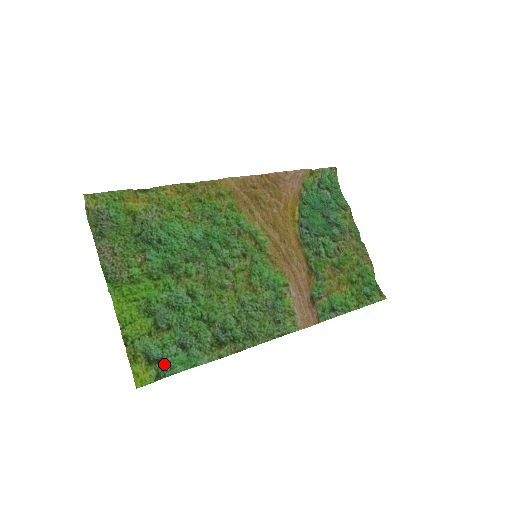
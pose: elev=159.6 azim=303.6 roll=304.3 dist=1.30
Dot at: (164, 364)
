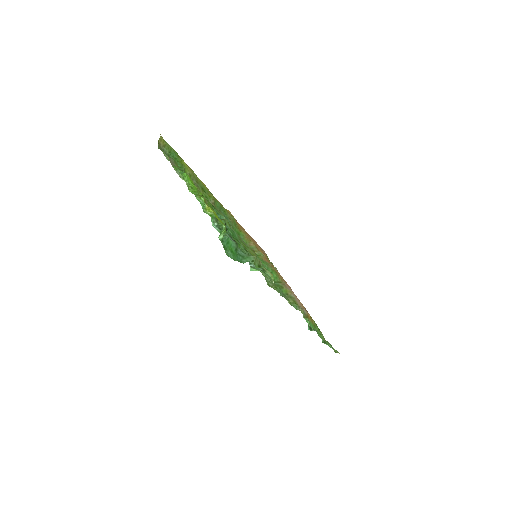
Dot at: occluded
